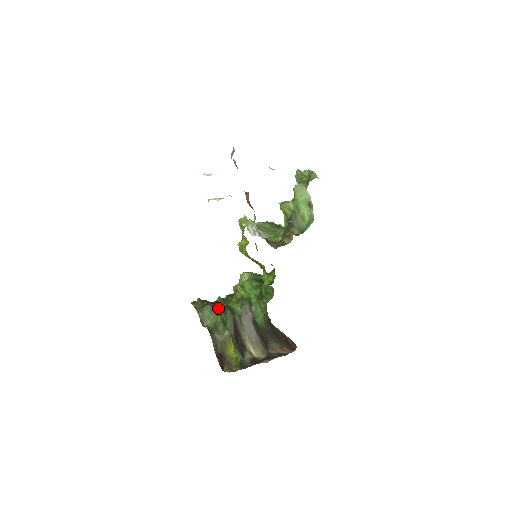
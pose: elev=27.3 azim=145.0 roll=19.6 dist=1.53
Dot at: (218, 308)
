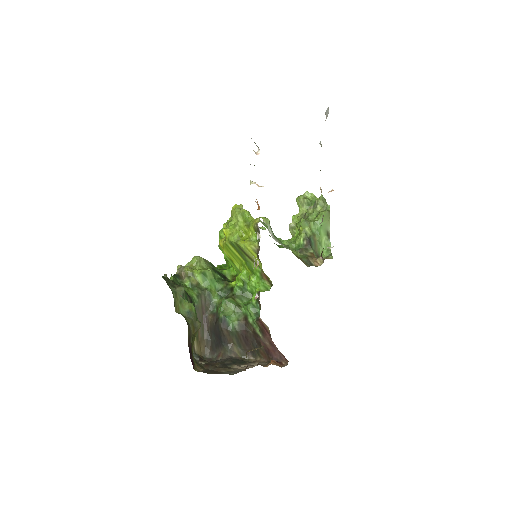
Dot at: (185, 292)
